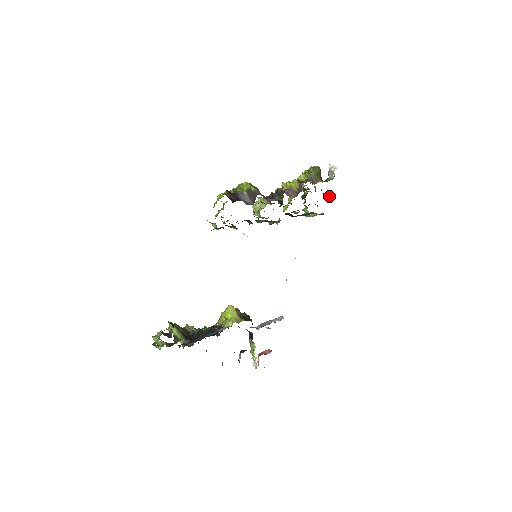
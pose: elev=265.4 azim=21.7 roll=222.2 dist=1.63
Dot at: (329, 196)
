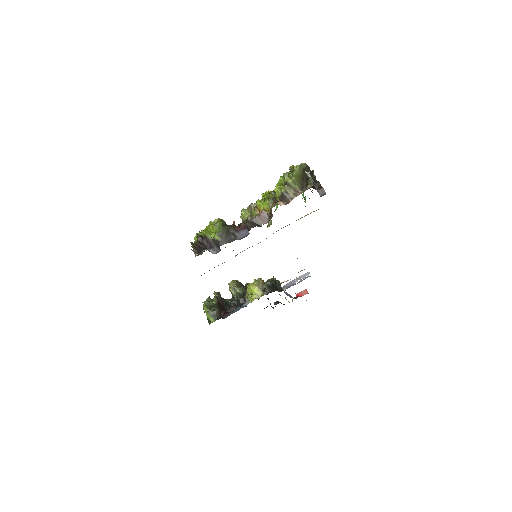
Dot at: (318, 192)
